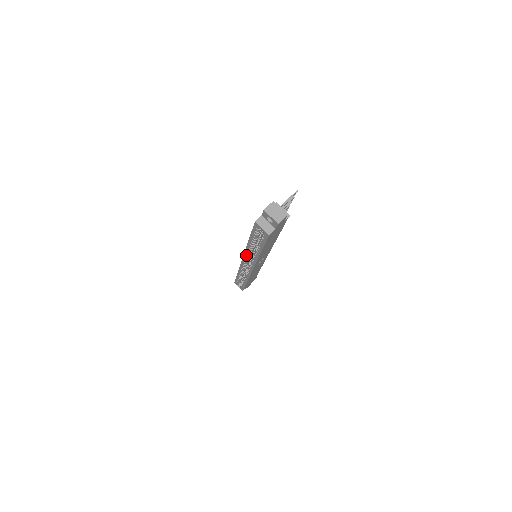
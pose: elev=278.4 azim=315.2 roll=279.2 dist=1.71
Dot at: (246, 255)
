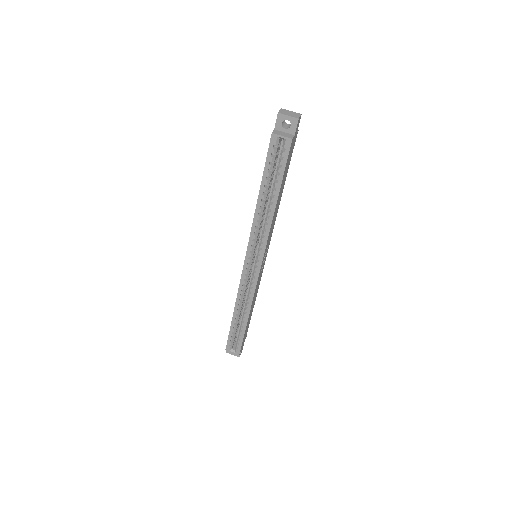
Dot at: (252, 240)
